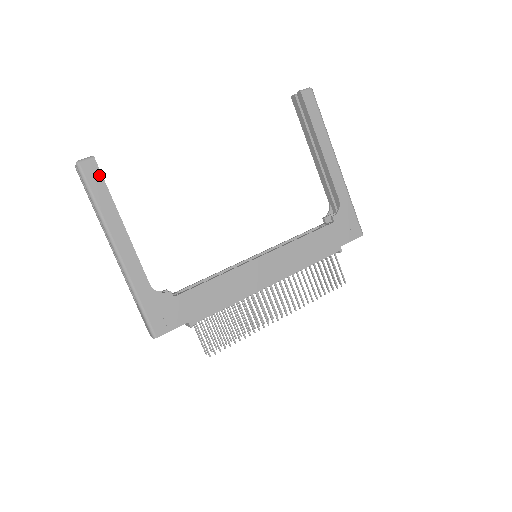
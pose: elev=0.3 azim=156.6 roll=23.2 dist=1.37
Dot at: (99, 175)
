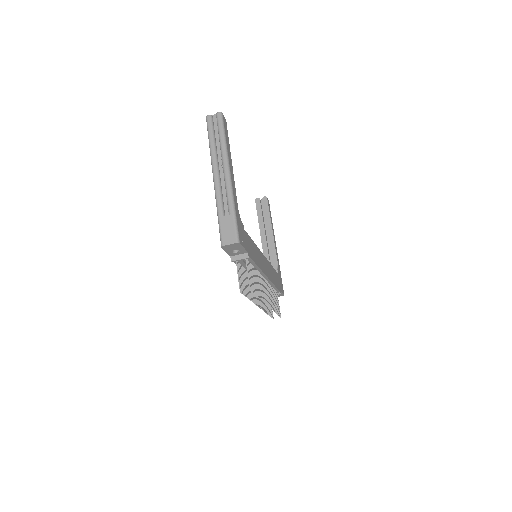
Dot at: occluded
